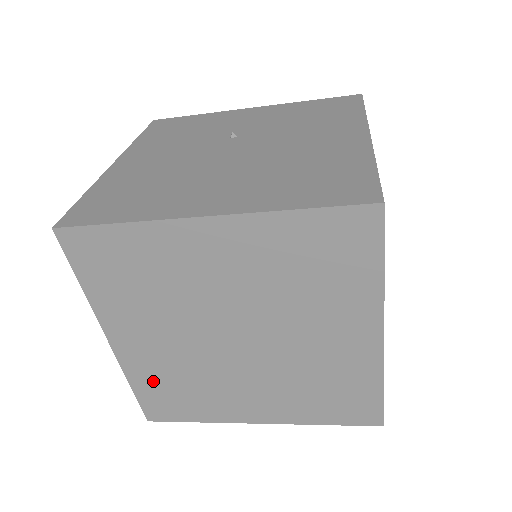
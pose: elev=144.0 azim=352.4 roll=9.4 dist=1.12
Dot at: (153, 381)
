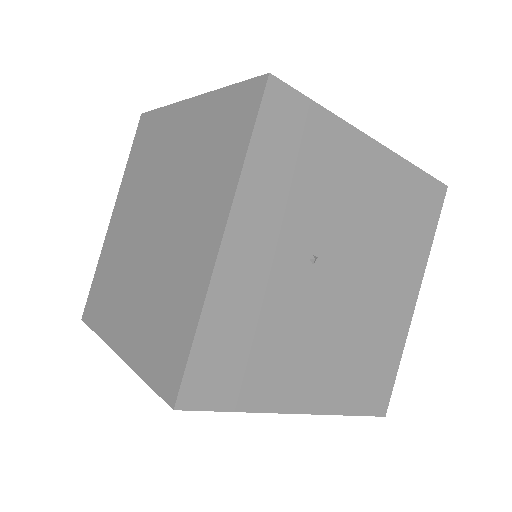
Dot at: (148, 344)
